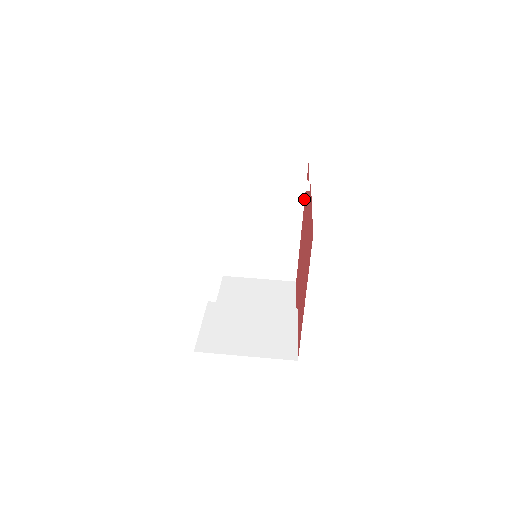
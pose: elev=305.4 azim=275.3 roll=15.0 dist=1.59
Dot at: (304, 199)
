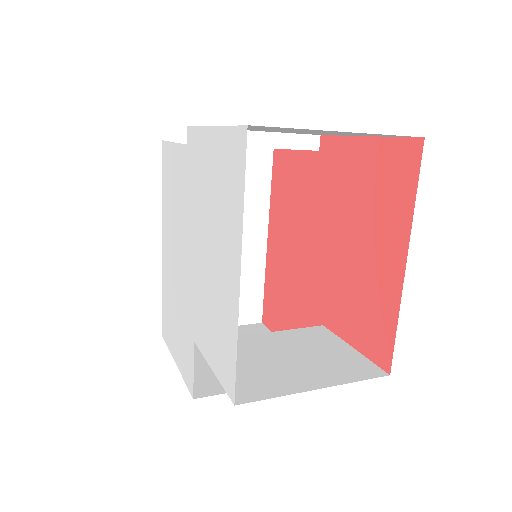
Dot at: (269, 199)
